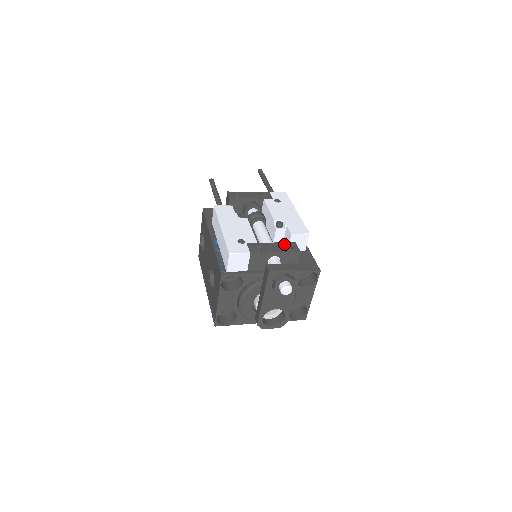
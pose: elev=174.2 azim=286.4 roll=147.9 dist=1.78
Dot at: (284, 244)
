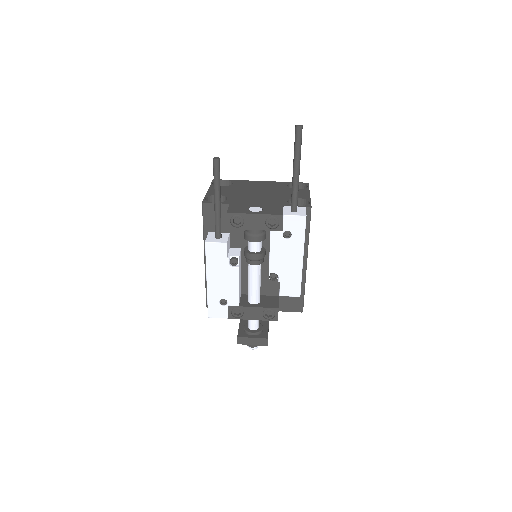
Dot at: (265, 310)
